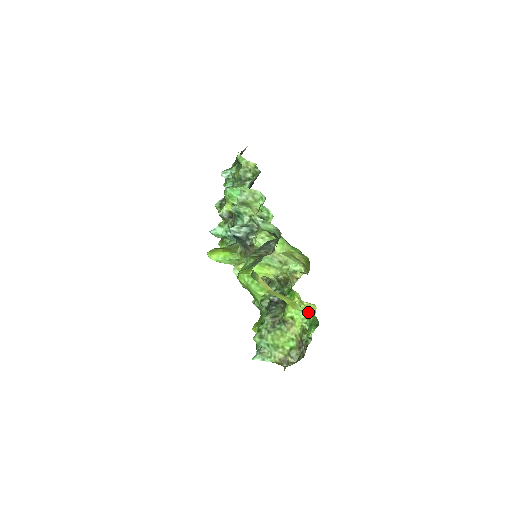
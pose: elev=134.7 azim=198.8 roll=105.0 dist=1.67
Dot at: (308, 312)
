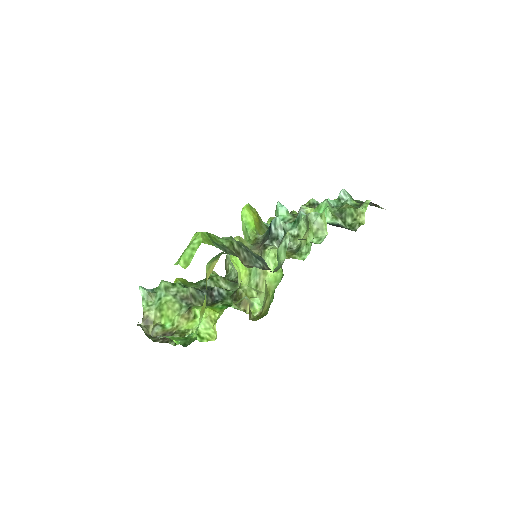
Dot at: occluded
